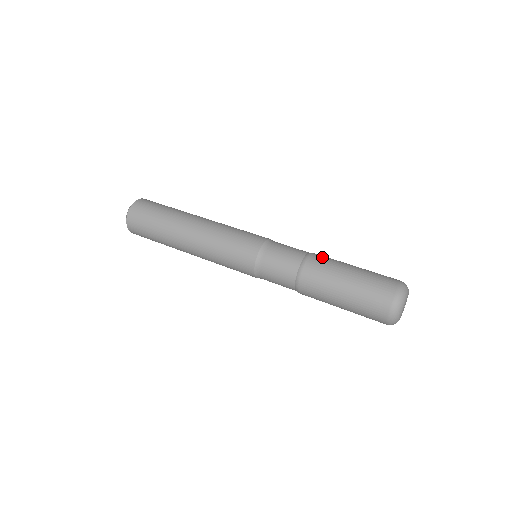
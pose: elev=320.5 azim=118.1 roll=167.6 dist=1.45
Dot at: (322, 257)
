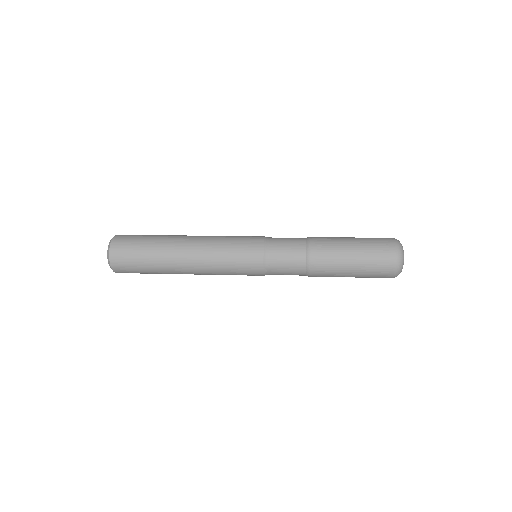
Dot at: (321, 240)
